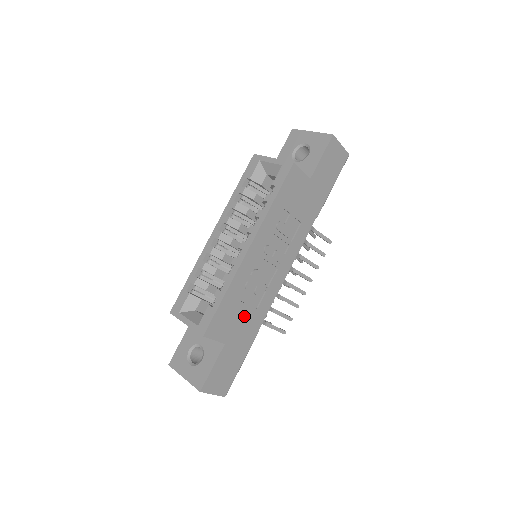
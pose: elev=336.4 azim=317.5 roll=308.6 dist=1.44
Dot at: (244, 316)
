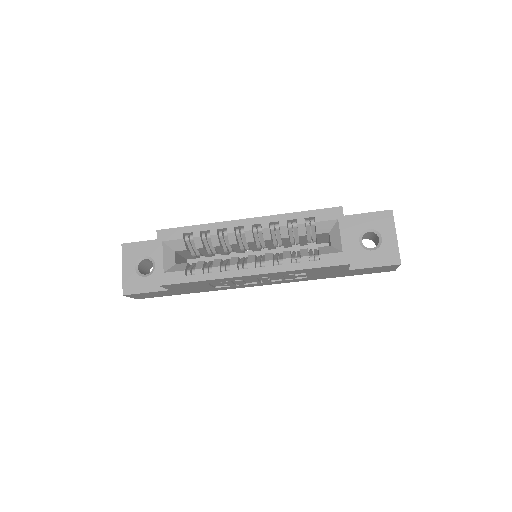
Dot at: (201, 287)
